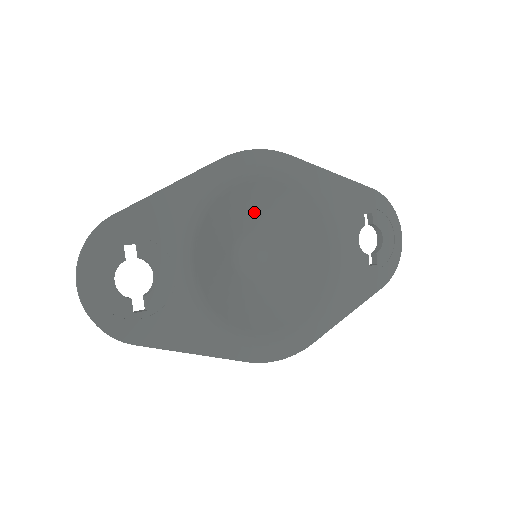
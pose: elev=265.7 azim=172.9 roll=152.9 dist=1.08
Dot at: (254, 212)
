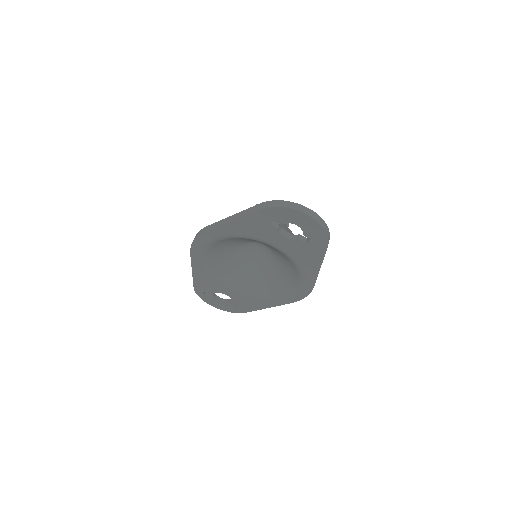
Dot at: (232, 245)
